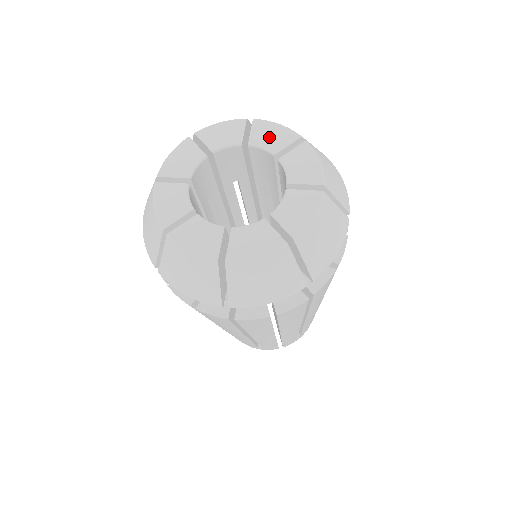
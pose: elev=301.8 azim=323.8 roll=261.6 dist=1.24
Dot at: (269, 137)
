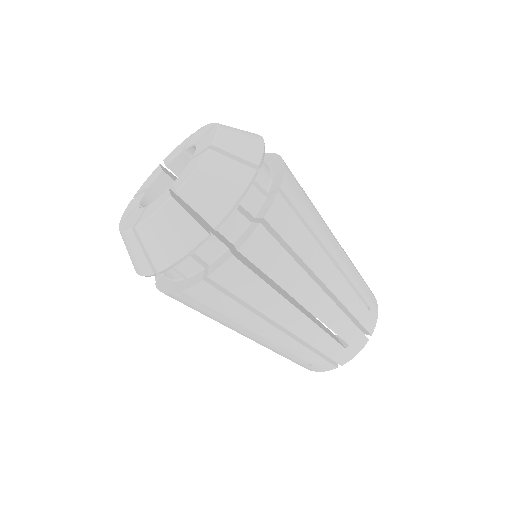
Dot at: (198, 136)
